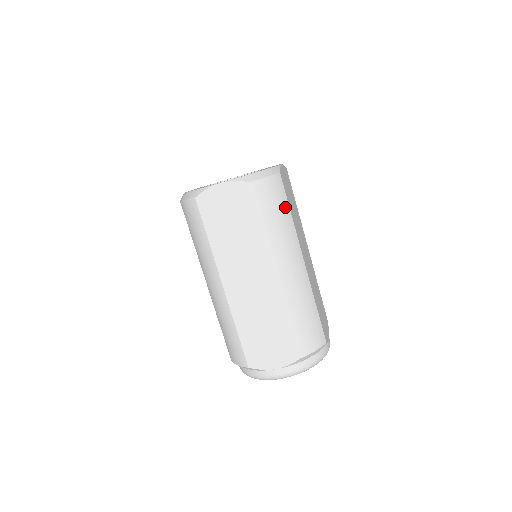
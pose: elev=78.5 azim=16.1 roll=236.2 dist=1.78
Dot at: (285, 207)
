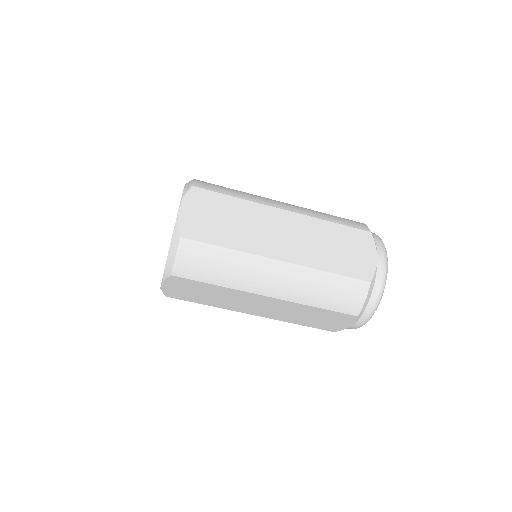
Dot at: (215, 252)
